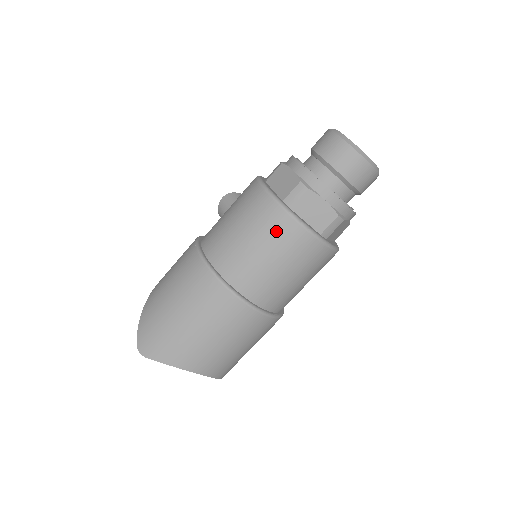
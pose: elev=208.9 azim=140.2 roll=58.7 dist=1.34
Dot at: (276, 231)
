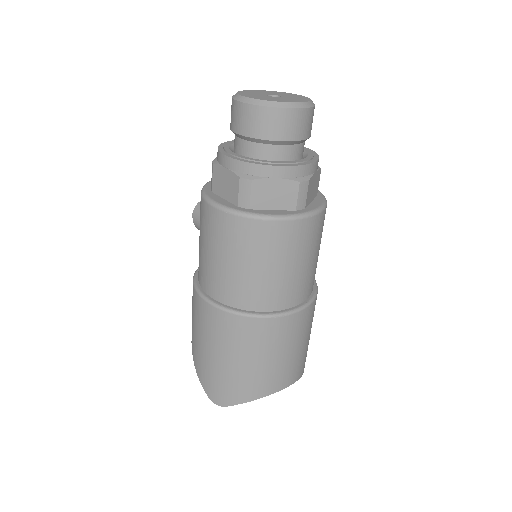
Dot at: (251, 241)
